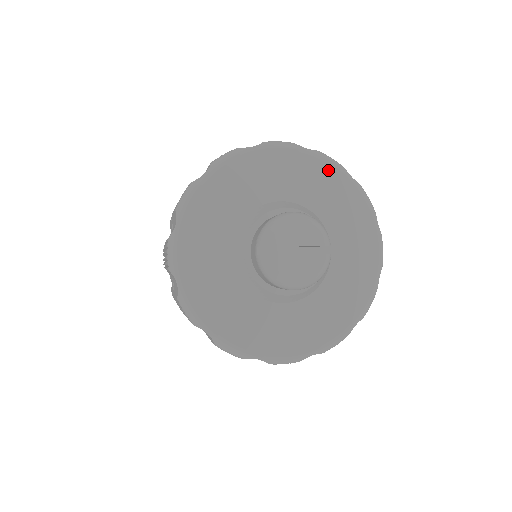
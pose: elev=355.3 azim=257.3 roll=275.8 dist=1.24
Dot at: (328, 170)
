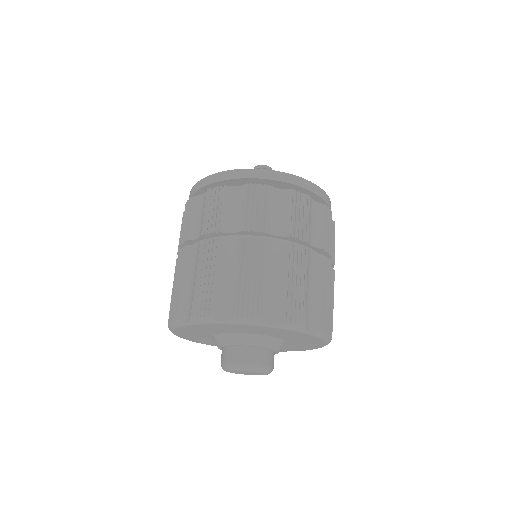
Dot at: (288, 331)
